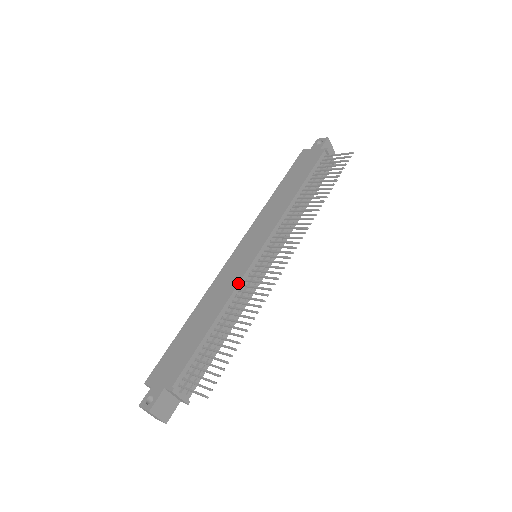
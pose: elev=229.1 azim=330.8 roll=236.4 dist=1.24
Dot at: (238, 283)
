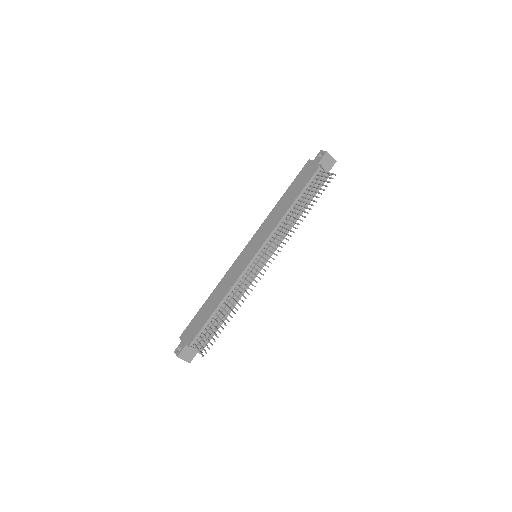
Dot at: (236, 280)
